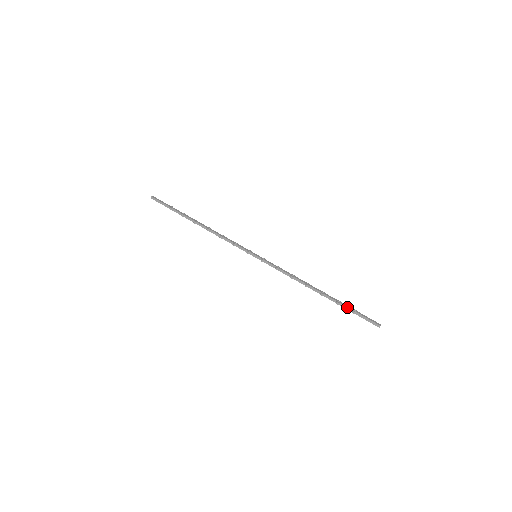
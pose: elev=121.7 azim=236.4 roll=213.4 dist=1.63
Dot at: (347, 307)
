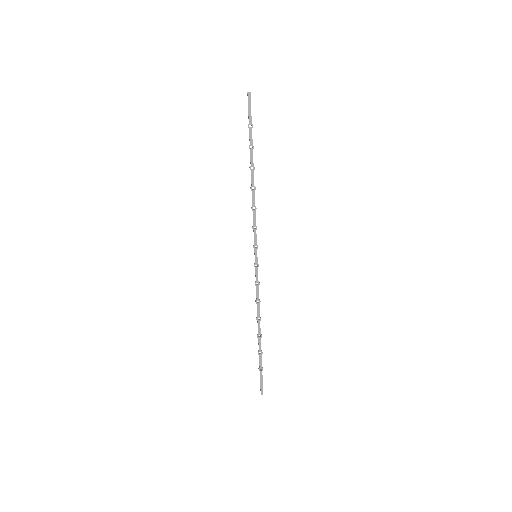
Dot at: (259, 362)
